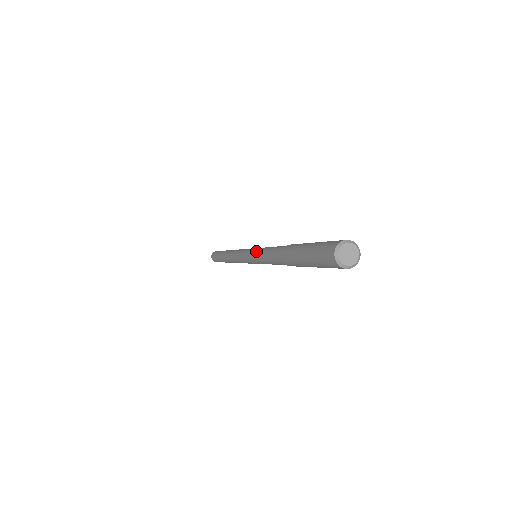
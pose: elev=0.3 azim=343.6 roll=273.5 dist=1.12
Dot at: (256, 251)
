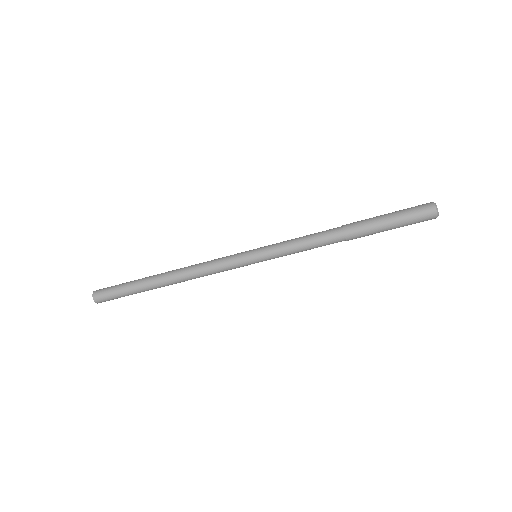
Dot at: (275, 246)
